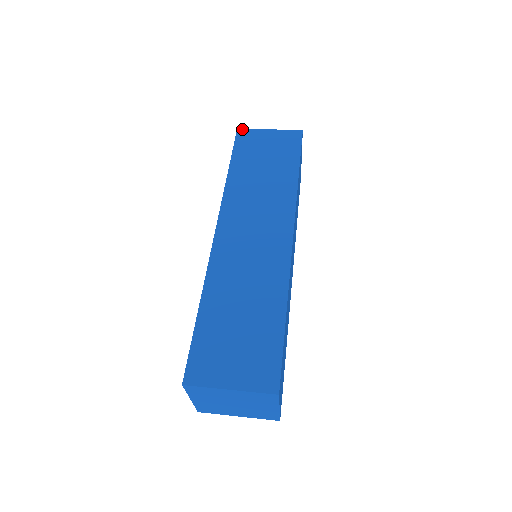
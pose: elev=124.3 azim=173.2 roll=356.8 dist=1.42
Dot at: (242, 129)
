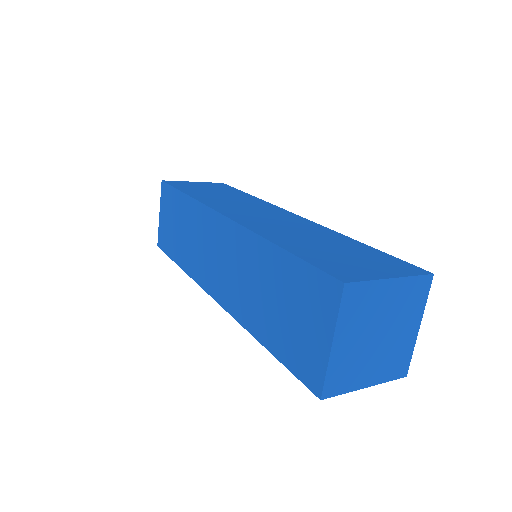
Dot at: (167, 181)
